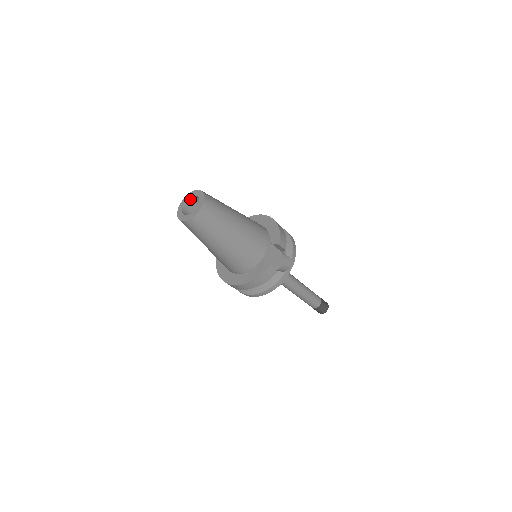
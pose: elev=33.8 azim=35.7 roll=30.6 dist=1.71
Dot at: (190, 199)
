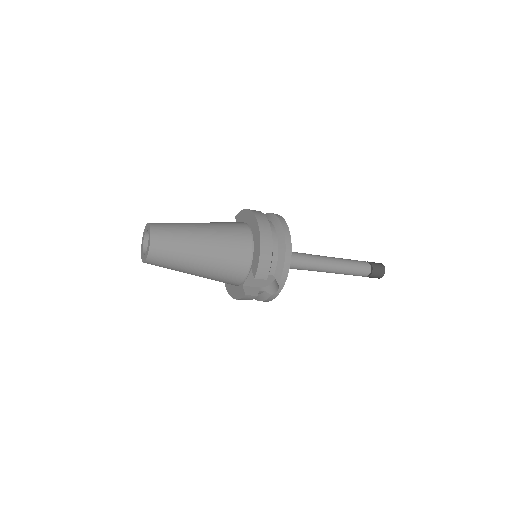
Dot at: occluded
